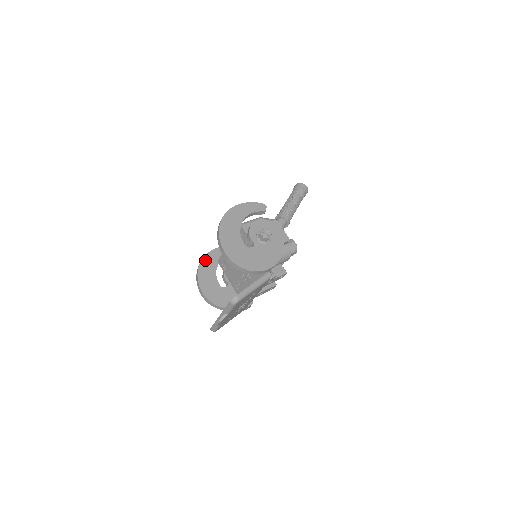
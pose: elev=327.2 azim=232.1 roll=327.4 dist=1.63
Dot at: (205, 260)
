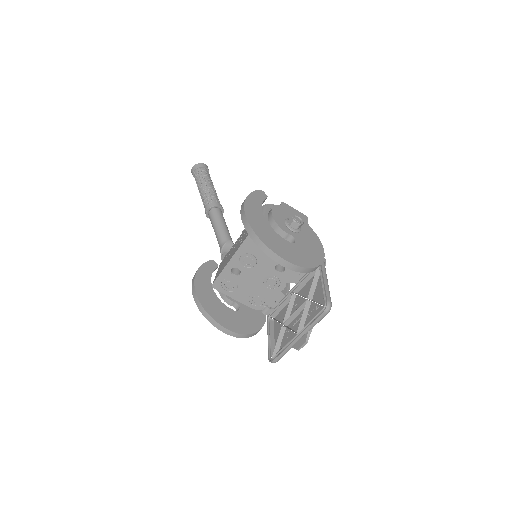
Dot at: (199, 292)
